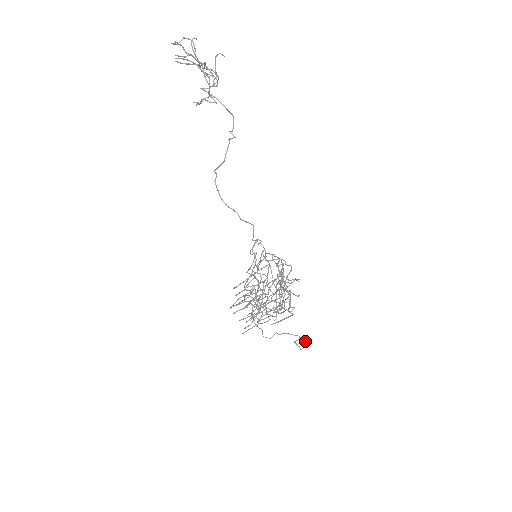
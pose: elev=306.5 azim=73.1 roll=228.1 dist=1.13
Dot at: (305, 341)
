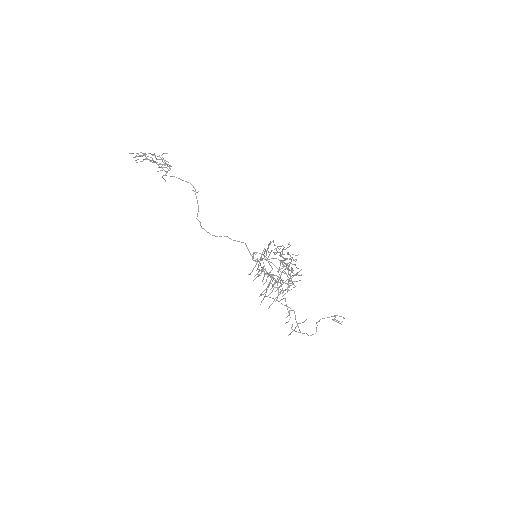
Dot at: occluded
